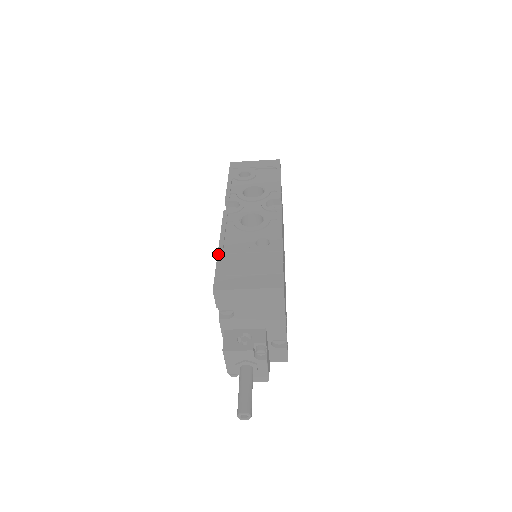
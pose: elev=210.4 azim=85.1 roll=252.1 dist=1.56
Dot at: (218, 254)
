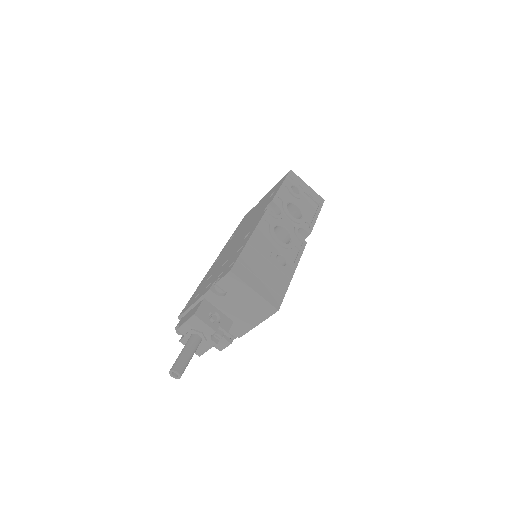
Dot at: (247, 243)
